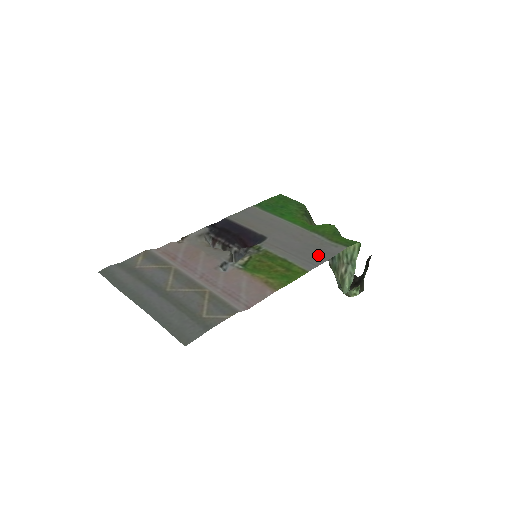
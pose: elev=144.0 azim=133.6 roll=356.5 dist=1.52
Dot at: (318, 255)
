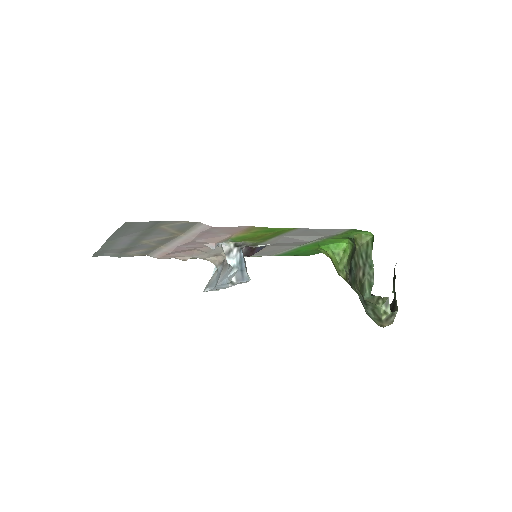
Dot at: (316, 232)
